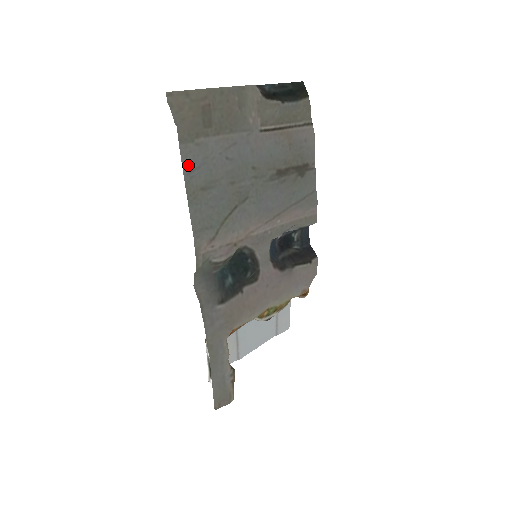
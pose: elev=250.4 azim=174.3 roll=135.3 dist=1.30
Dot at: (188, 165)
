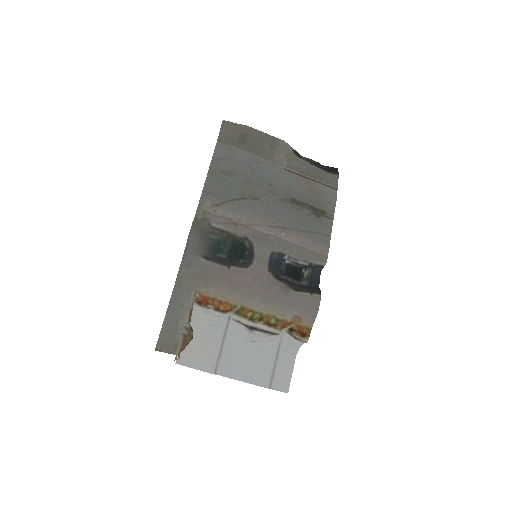
Dot at: (218, 155)
